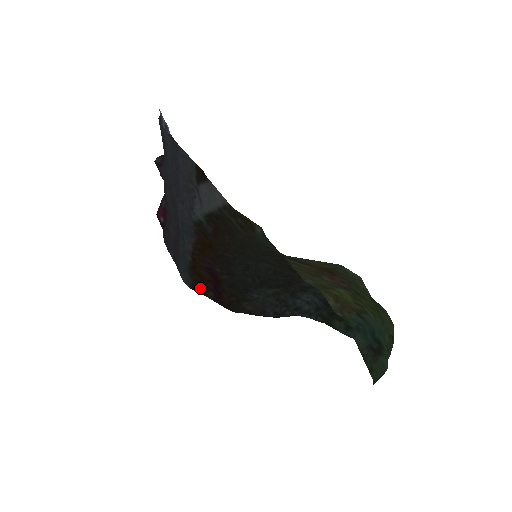
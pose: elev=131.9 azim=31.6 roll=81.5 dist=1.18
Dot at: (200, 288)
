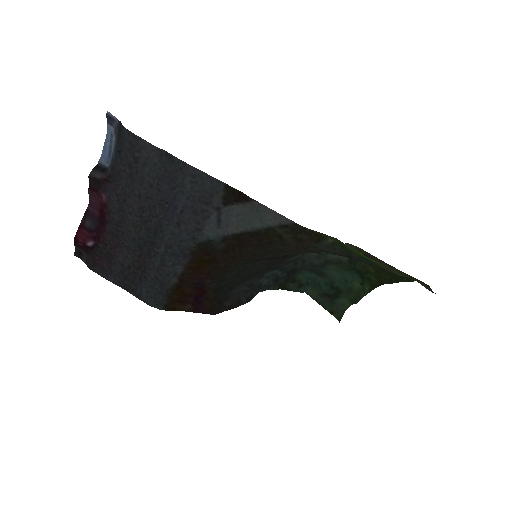
Dot at: (176, 305)
